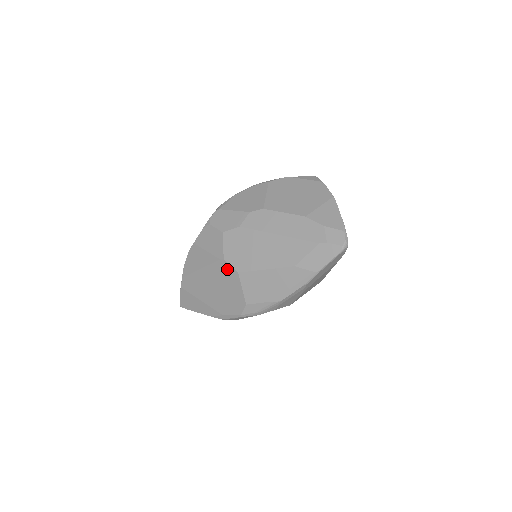
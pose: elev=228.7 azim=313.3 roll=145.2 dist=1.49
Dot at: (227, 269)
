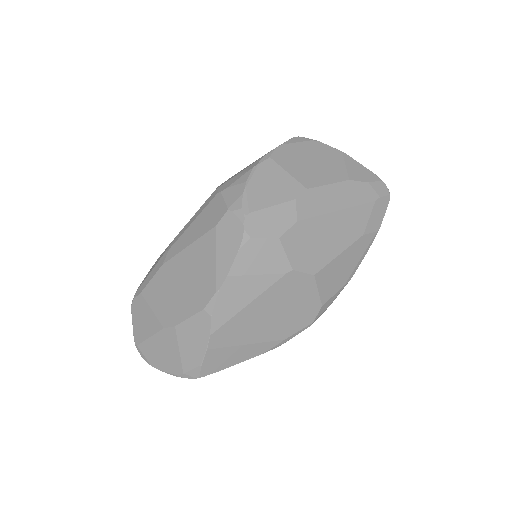
Dot at: (297, 280)
